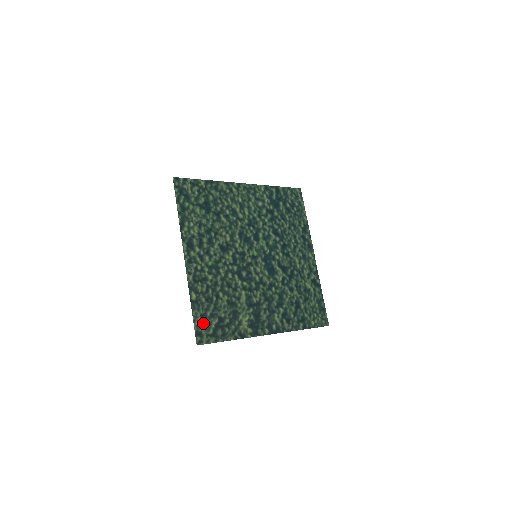
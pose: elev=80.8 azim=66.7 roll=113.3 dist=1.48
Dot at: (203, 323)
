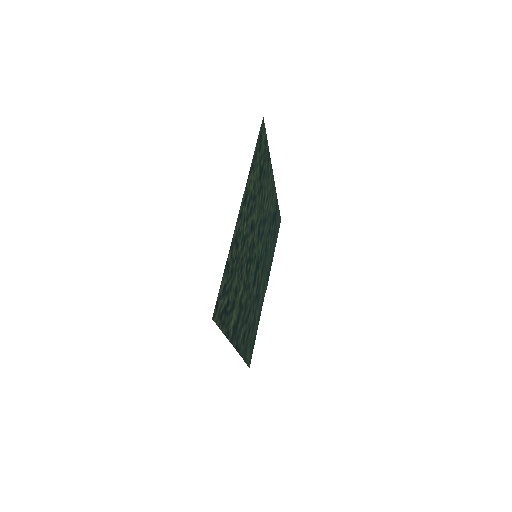
Dot at: (222, 295)
